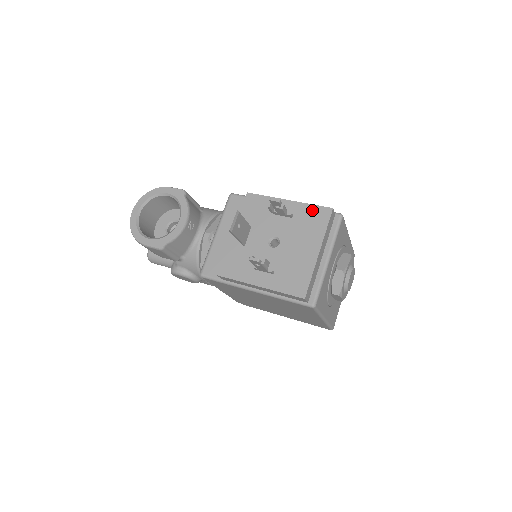
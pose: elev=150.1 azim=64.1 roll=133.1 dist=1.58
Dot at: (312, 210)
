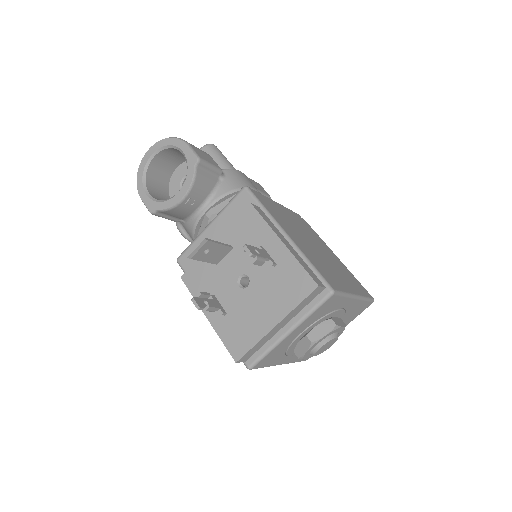
Dot at: (297, 272)
